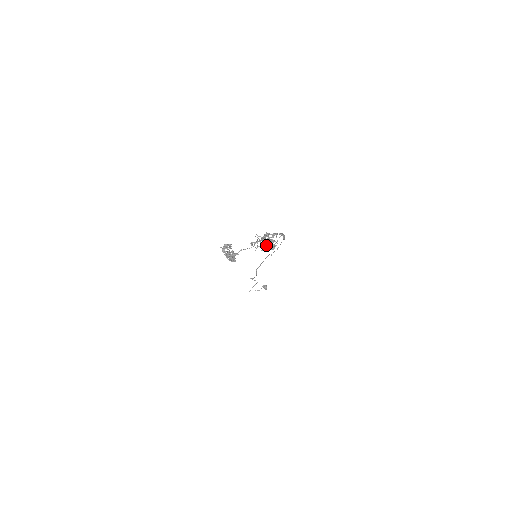
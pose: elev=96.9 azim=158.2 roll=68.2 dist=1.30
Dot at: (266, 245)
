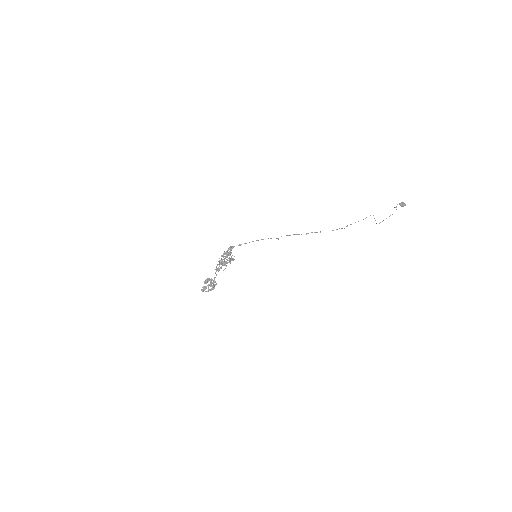
Dot at: (223, 265)
